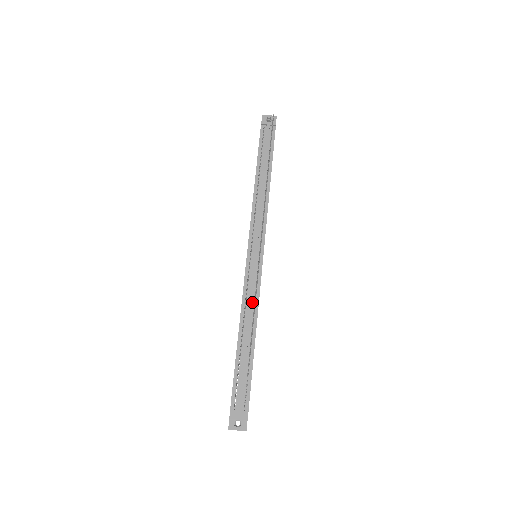
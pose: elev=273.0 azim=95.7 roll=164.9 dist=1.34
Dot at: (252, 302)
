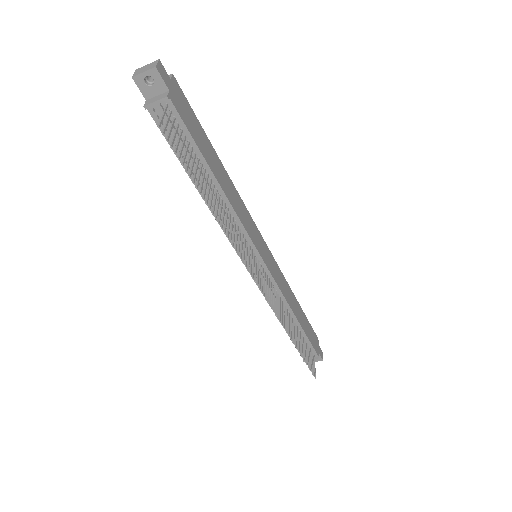
Dot at: occluded
